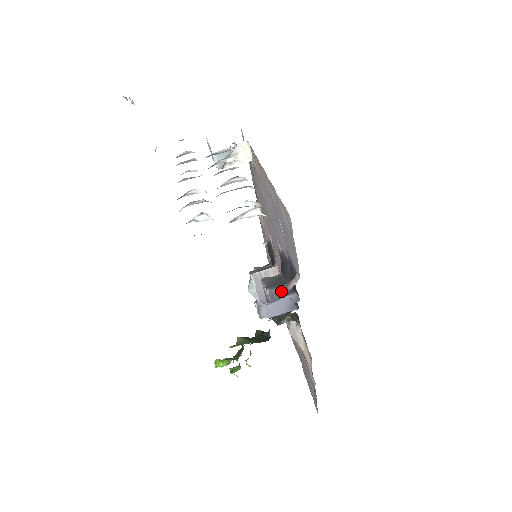
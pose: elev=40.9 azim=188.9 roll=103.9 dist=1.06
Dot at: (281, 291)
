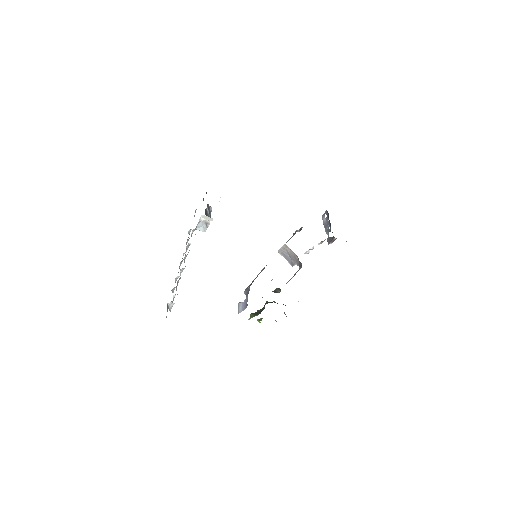
Dot at: (247, 292)
